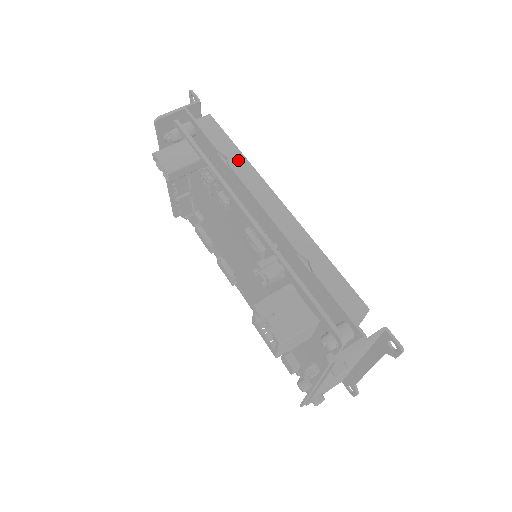
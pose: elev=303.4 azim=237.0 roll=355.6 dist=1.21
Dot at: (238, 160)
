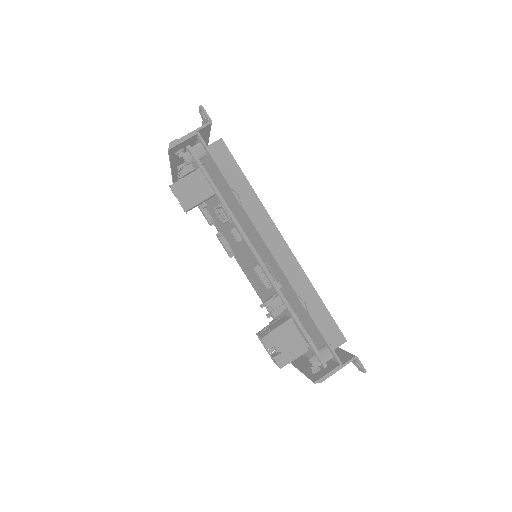
Dot at: (249, 197)
